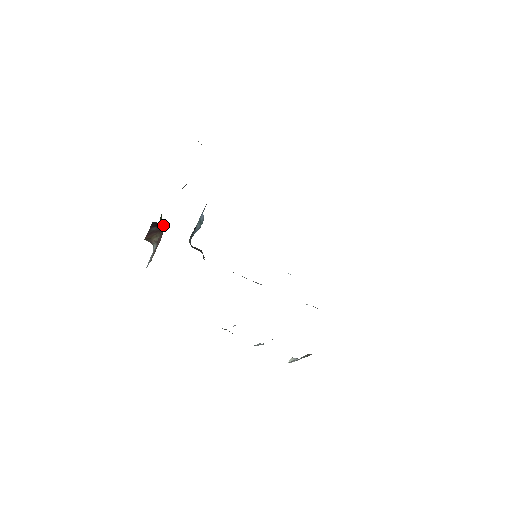
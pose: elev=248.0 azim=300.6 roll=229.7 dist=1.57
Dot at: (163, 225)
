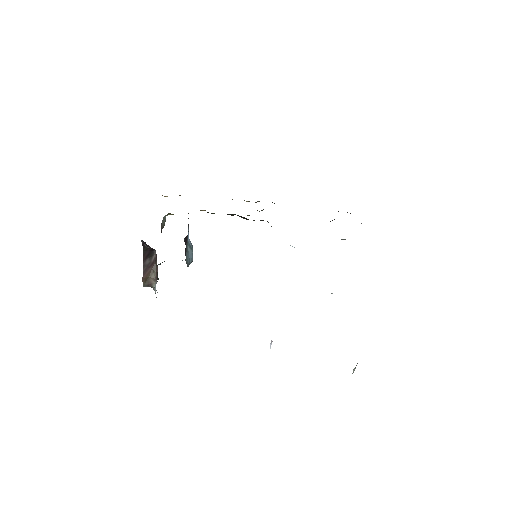
Dot at: (155, 253)
